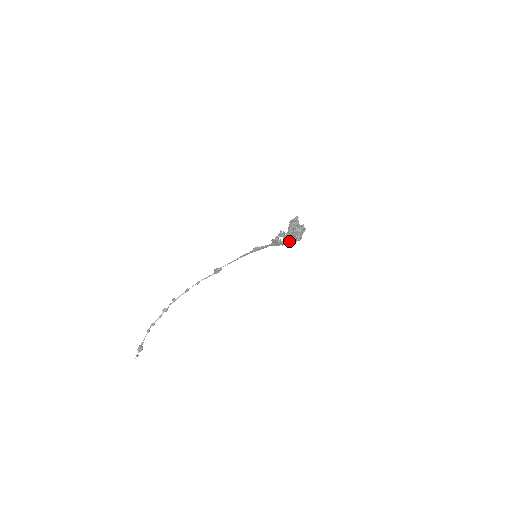
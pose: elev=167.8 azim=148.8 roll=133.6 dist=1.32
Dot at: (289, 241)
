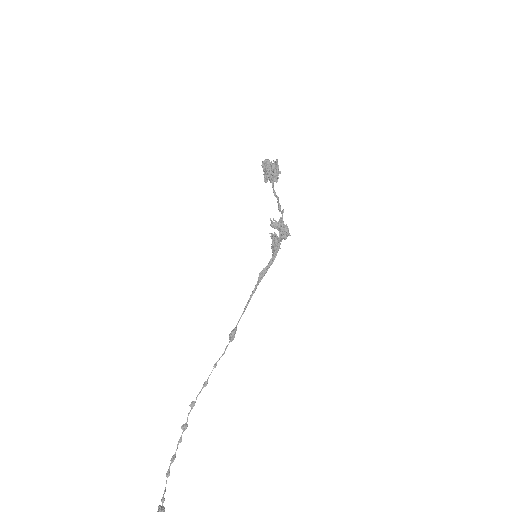
Dot at: (283, 224)
